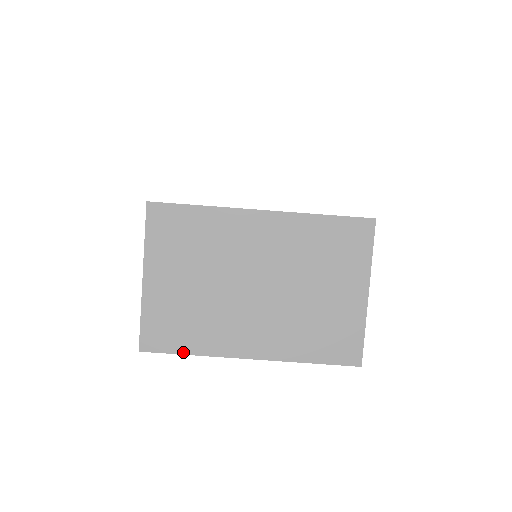
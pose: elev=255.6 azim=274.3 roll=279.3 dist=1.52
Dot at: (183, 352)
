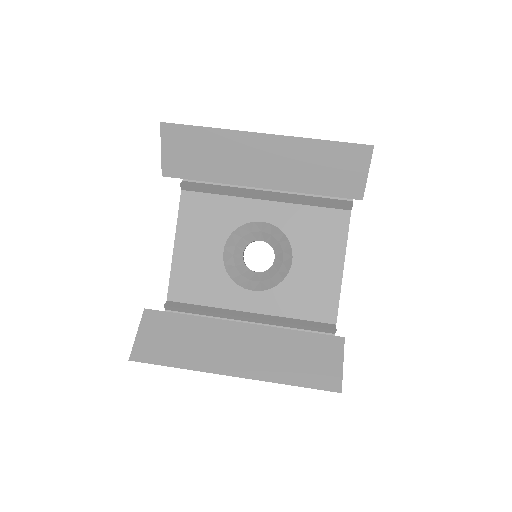
Dot at: (201, 127)
